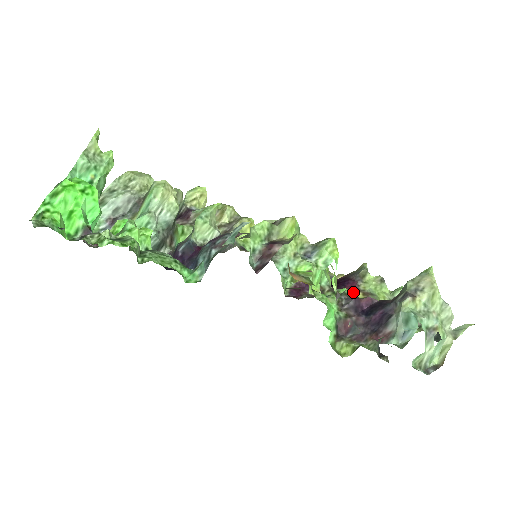
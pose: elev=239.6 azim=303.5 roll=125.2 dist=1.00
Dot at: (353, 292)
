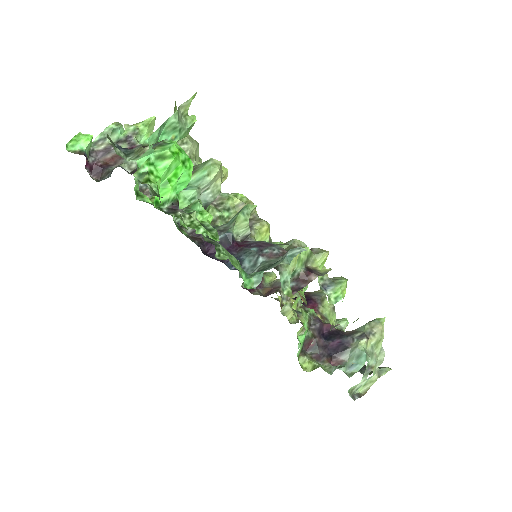
Dot at: occluded
